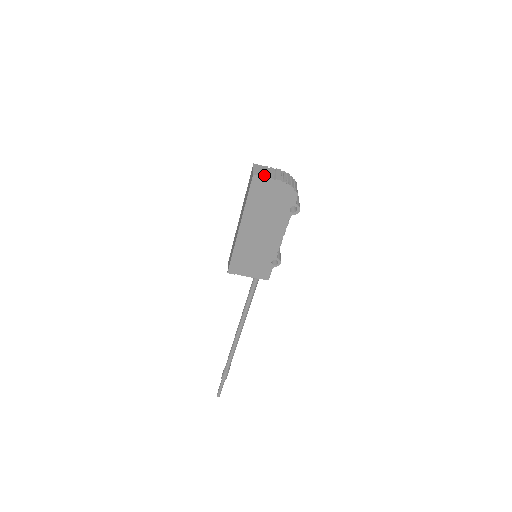
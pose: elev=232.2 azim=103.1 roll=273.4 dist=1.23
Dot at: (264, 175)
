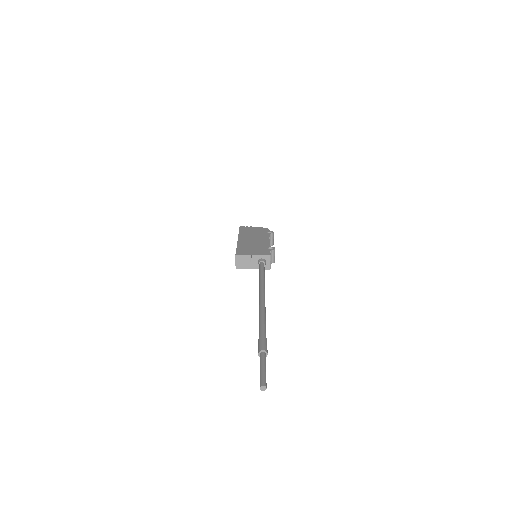
Dot at: occluded
